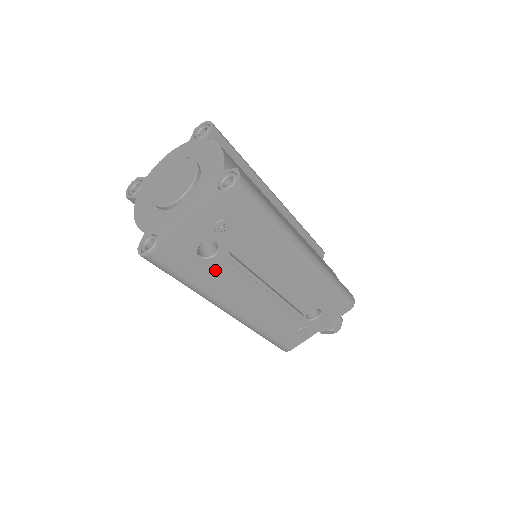
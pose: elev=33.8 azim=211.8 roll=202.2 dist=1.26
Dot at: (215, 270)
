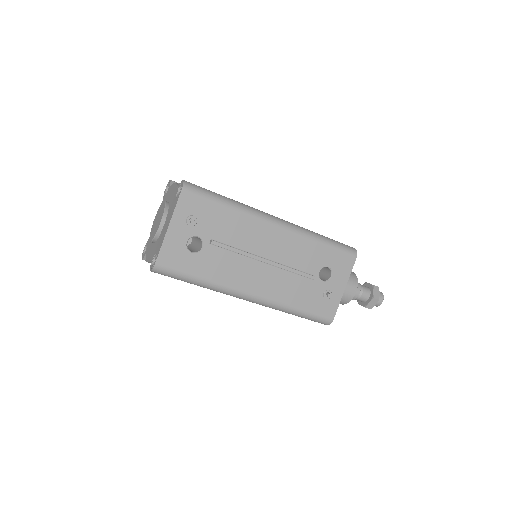
Dot at: (211, 260)
